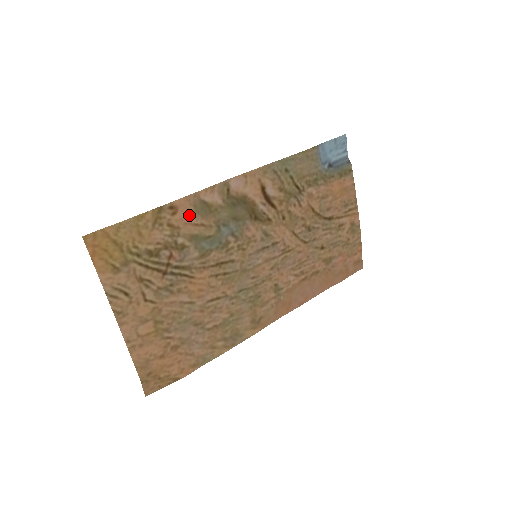
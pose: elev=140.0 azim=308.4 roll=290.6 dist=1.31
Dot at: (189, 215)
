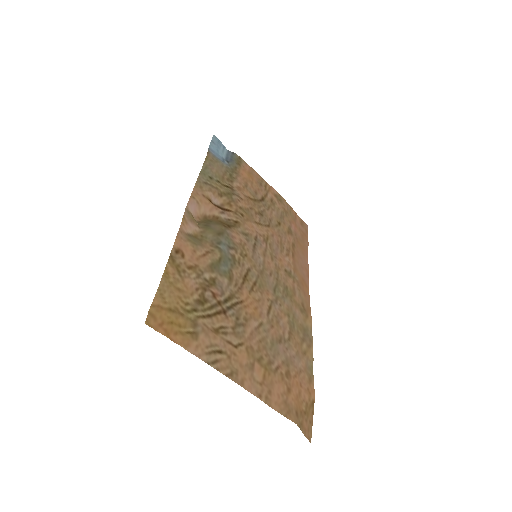
Dot at: (192, 250)
